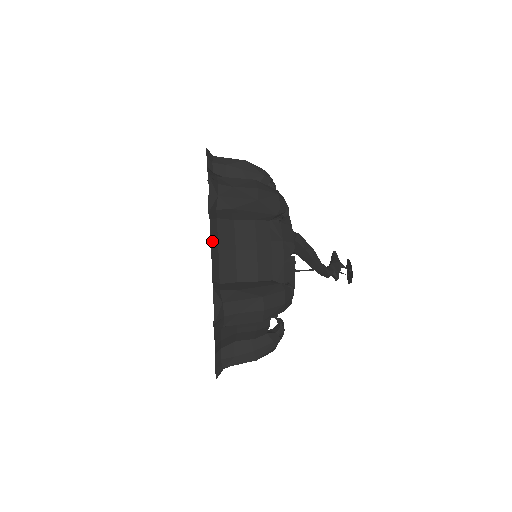
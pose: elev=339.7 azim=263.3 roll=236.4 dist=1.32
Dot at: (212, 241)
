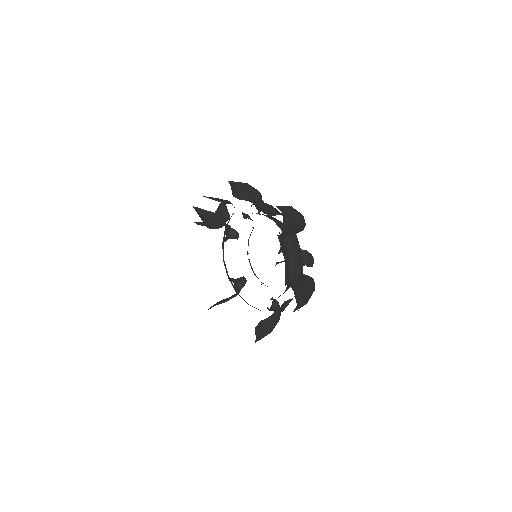
Dot at: occluded
